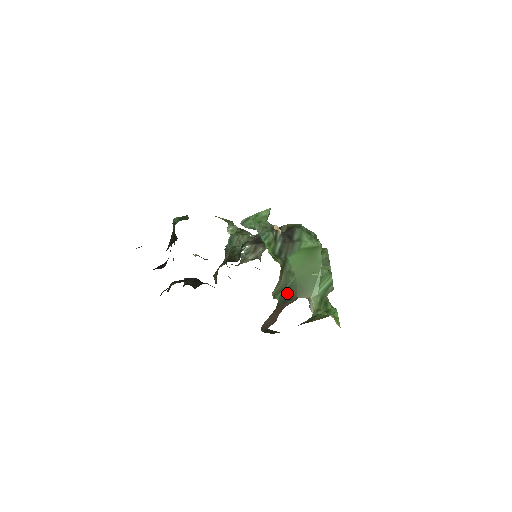
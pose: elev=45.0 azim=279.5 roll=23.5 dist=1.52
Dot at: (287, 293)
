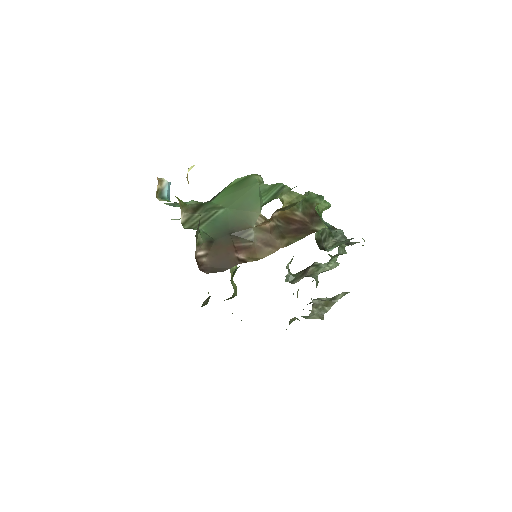
Dot at: (225, 227)
